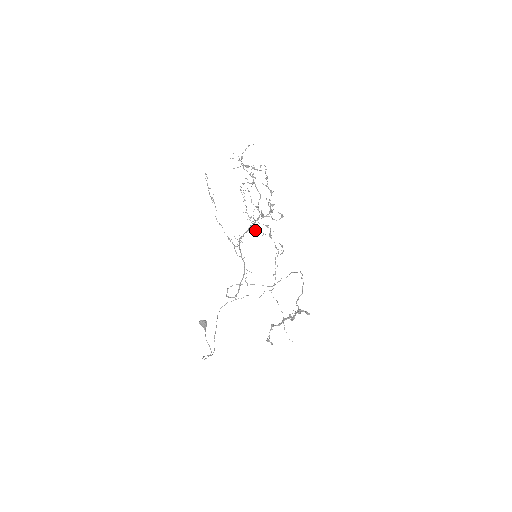
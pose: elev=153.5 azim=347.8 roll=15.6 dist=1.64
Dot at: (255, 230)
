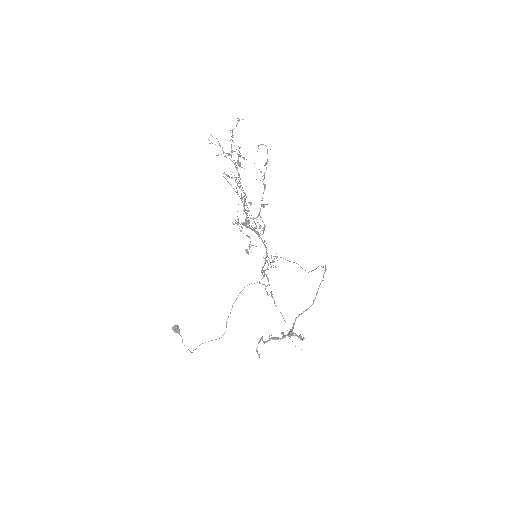
Dot at: occluded
